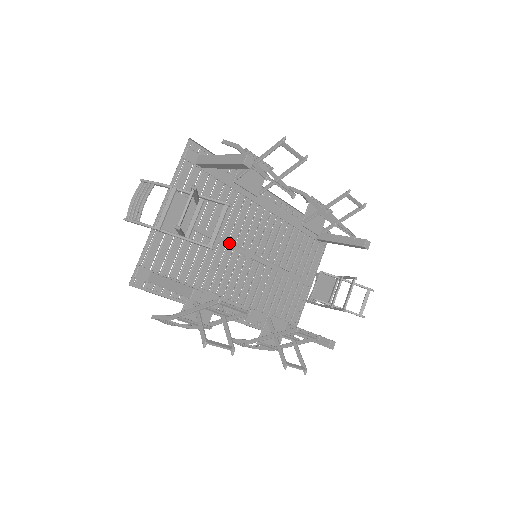
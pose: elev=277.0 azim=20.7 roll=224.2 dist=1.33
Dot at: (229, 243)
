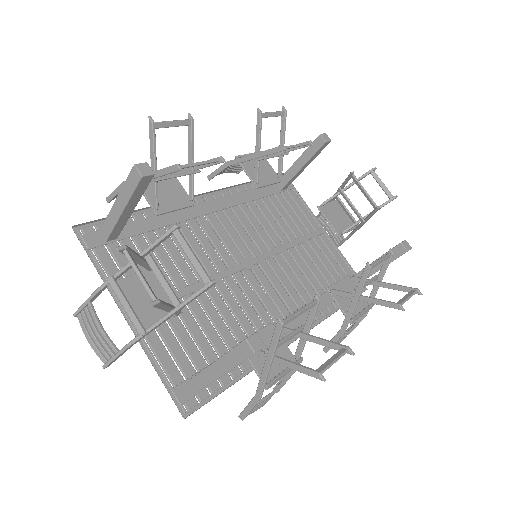
Dot at: (221, 274)
